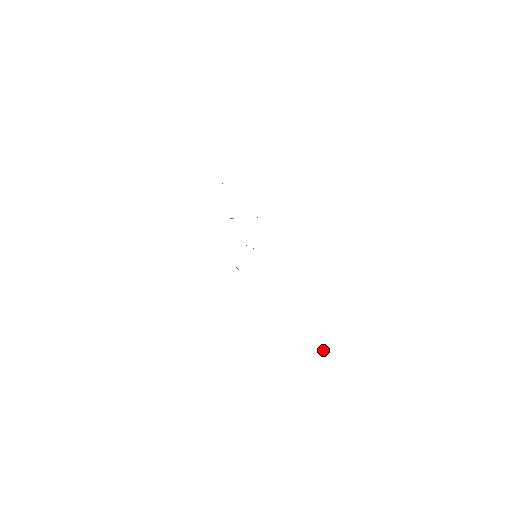
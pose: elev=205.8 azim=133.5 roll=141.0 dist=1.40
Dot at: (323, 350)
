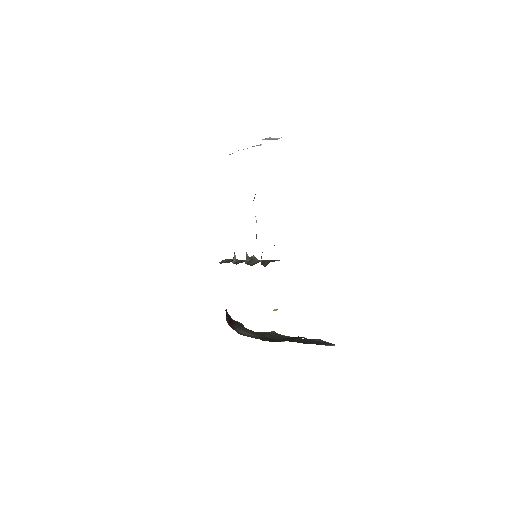
Dot at: (275, 309)
